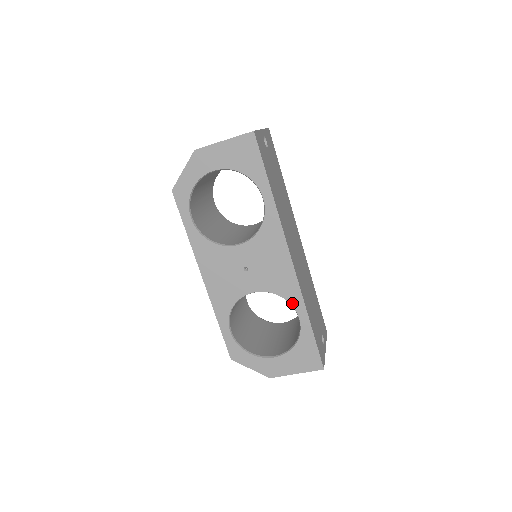
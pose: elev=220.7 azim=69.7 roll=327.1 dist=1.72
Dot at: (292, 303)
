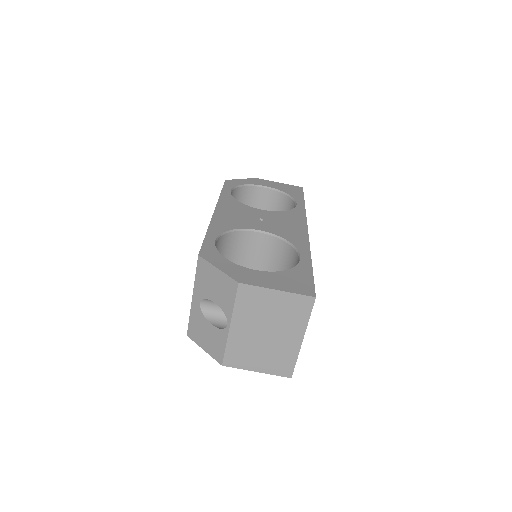
Dot at: (297, 247)
